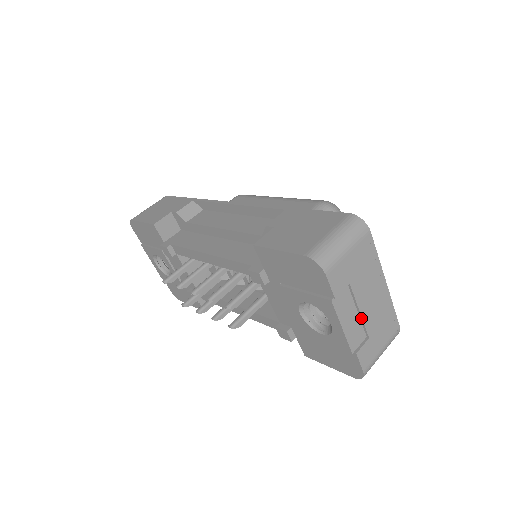
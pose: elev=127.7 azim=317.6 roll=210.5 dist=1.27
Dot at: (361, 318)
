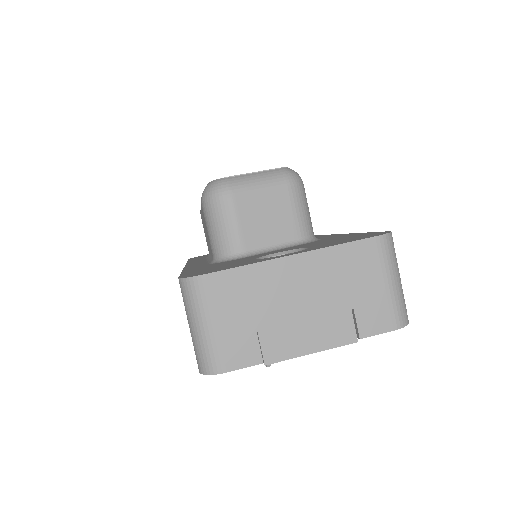
Dot at: (317, 317)
